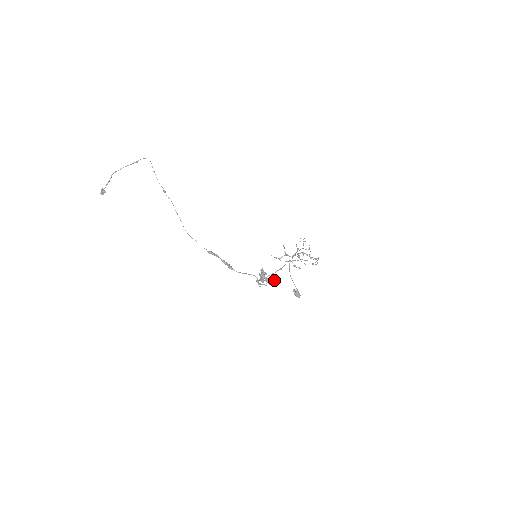
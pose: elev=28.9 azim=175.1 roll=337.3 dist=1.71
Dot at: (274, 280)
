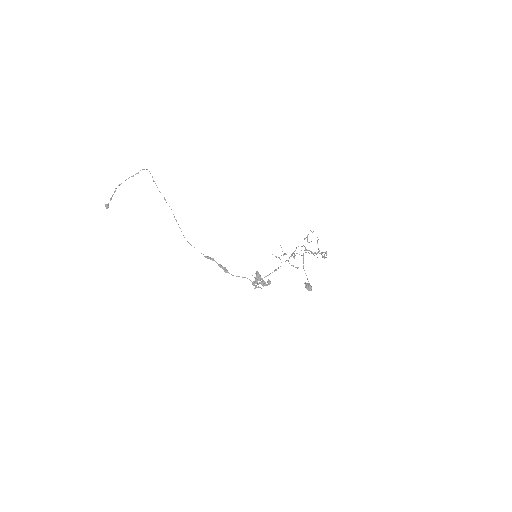
Dot at: (270, 282)
